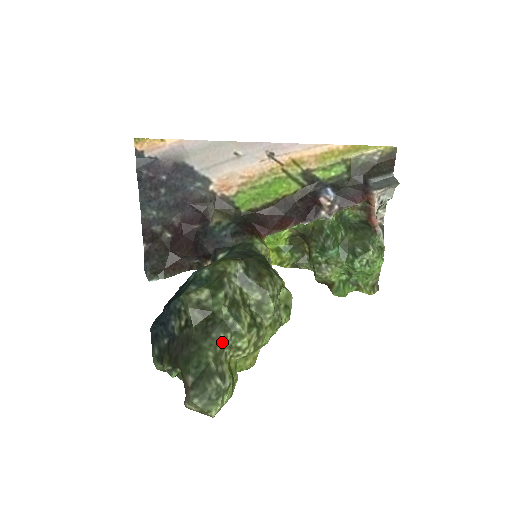
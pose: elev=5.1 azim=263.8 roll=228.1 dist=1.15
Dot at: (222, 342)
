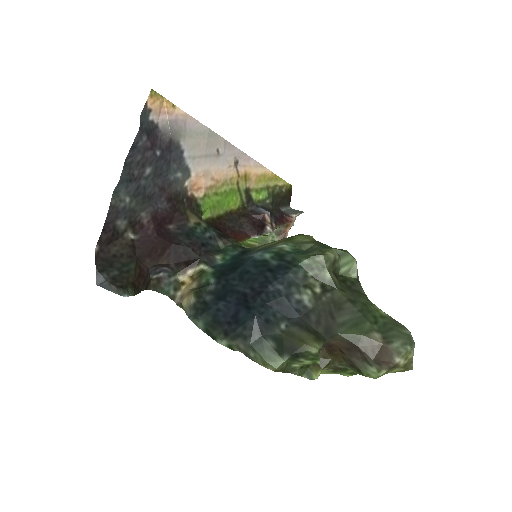
Dot at: occluded
